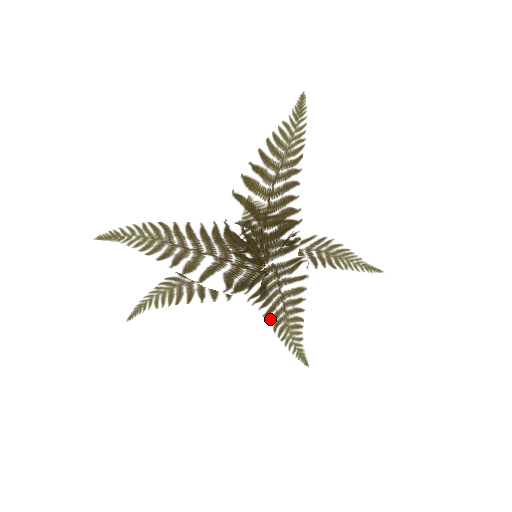
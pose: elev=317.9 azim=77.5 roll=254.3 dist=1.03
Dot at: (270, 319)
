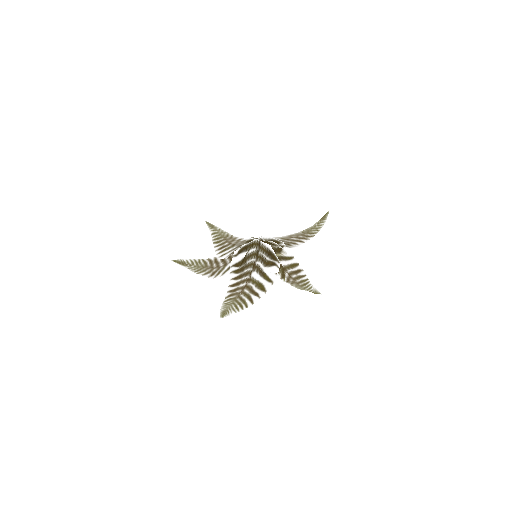
Dot at: (230, 290)
